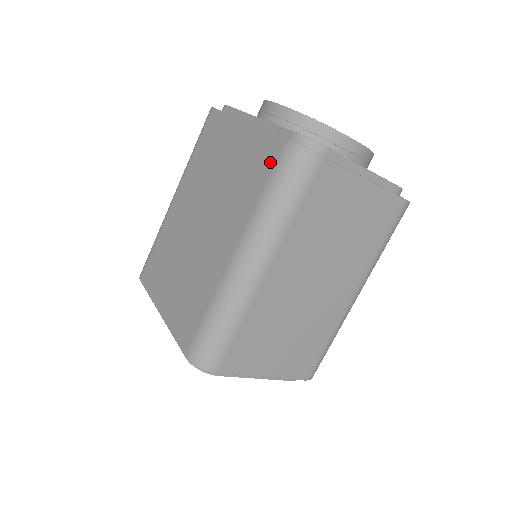
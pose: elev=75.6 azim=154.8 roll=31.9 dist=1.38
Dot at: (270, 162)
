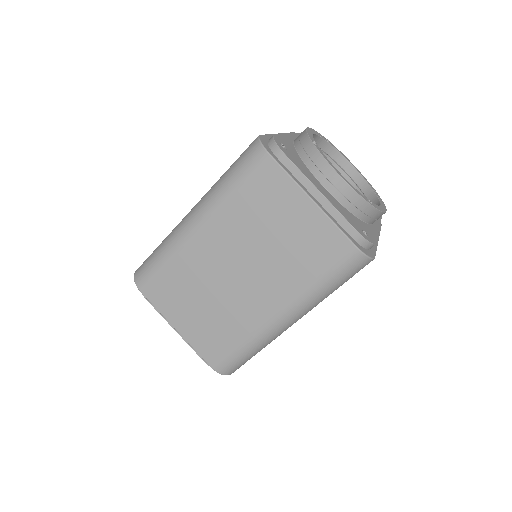
Dot at: occluded
